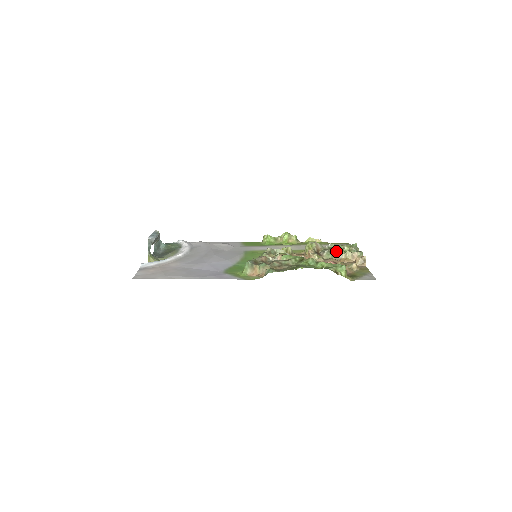
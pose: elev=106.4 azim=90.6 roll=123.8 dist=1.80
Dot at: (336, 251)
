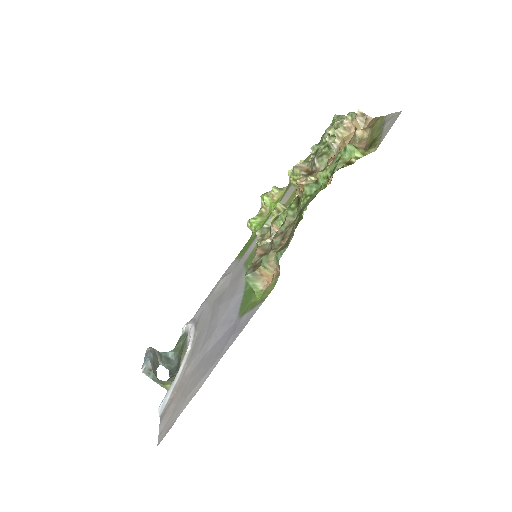
Dot at: (325, 148)
